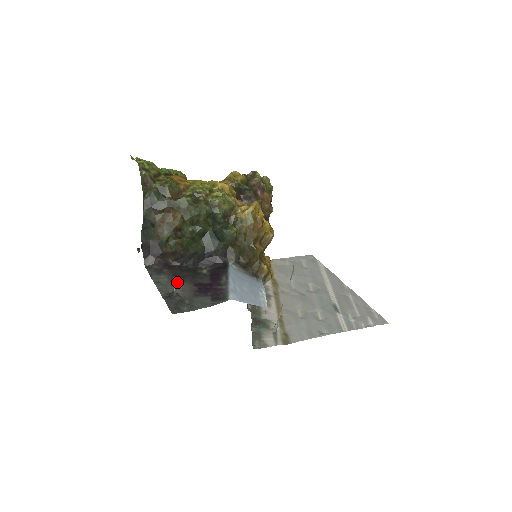
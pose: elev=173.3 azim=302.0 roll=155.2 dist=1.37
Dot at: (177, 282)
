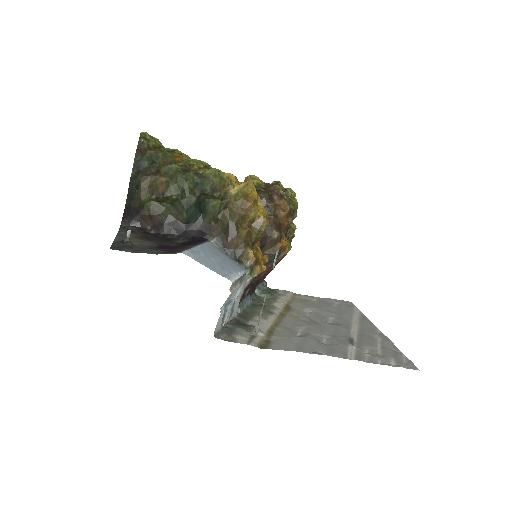
Dot at: (141, 239)
